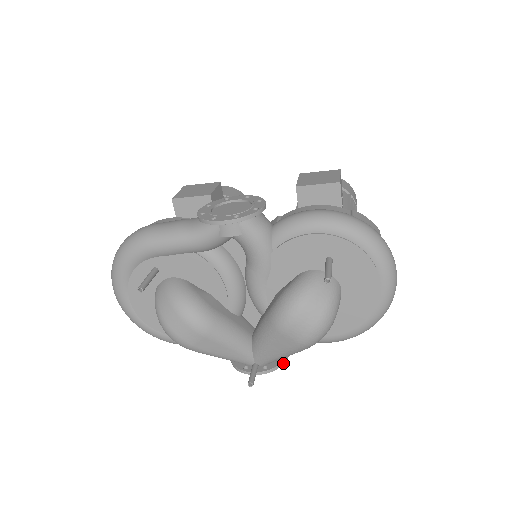
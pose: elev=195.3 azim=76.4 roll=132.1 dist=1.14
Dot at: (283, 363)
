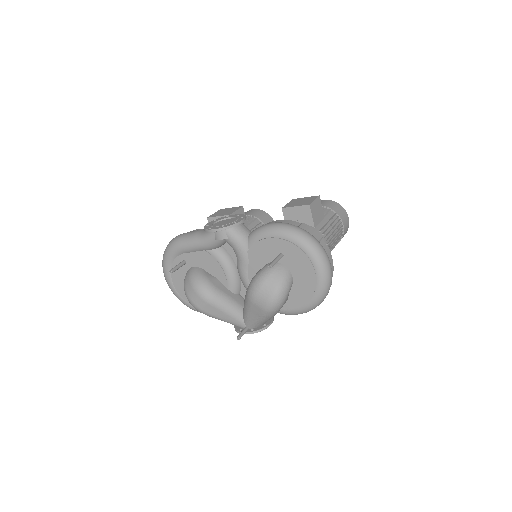
Dot at: (265, 328)
